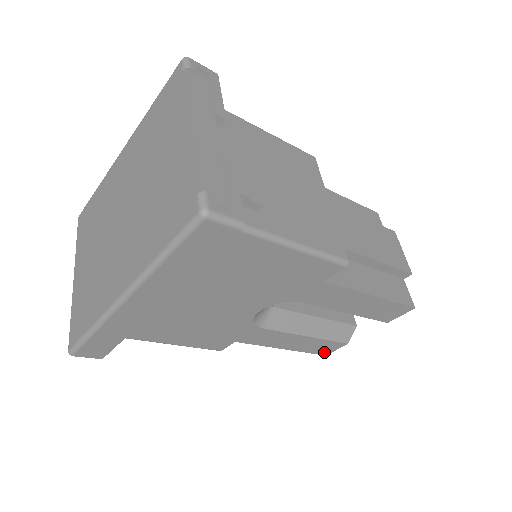
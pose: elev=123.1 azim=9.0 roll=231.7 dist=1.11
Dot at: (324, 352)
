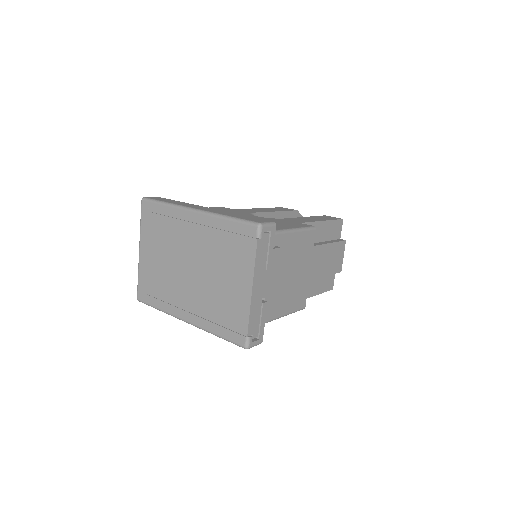
Dot at: occluded
